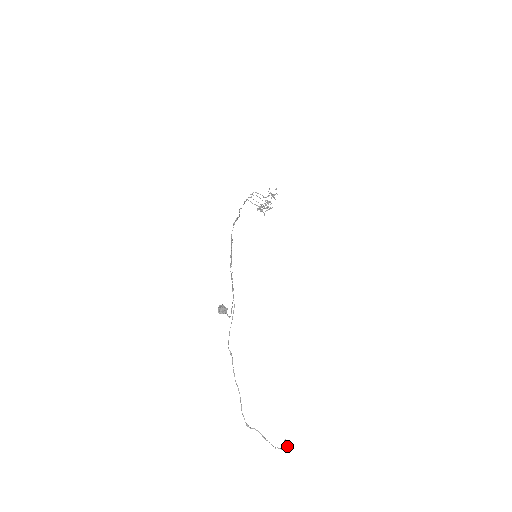
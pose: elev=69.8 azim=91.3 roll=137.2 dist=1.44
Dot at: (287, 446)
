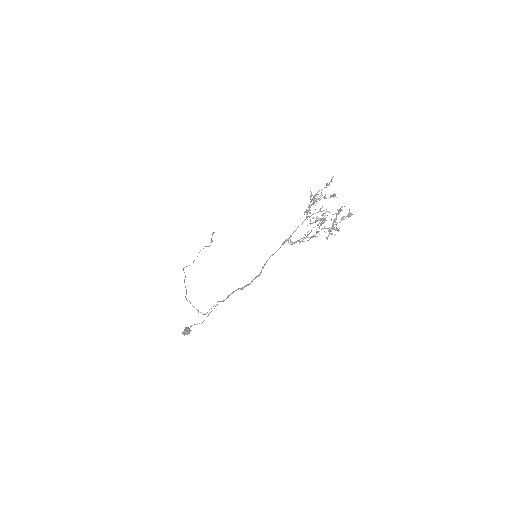
Dot at: (211, 242)
